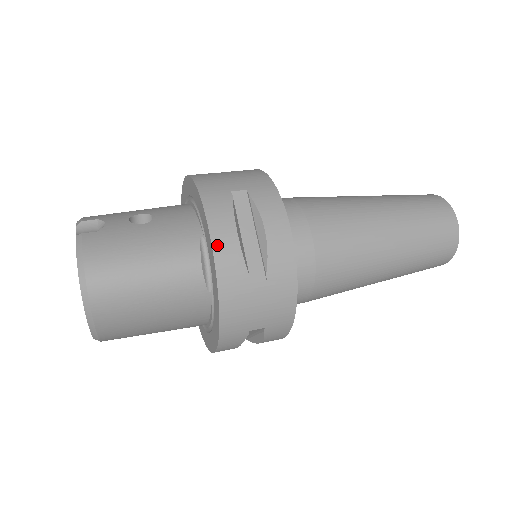
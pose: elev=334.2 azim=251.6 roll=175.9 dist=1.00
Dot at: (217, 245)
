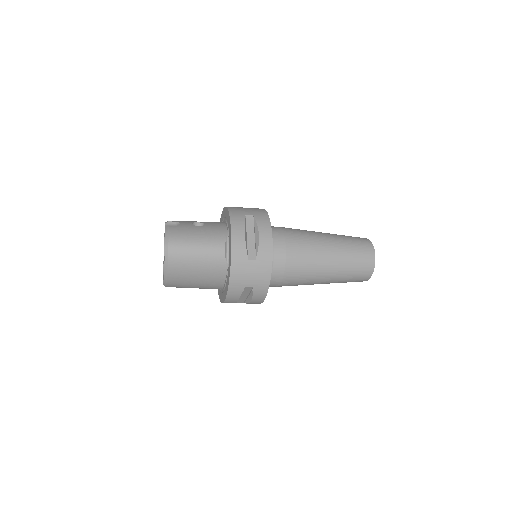
Dot at: (234, 238)
